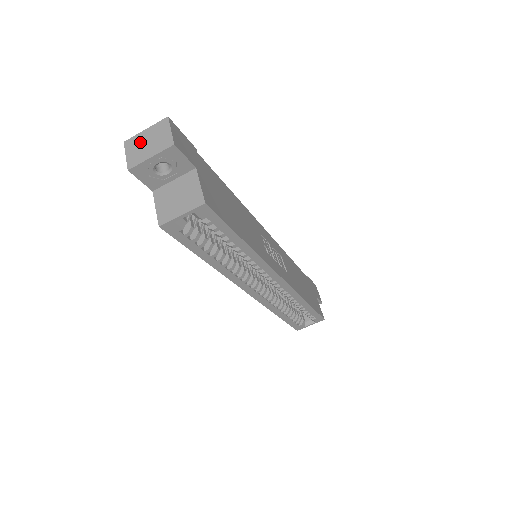
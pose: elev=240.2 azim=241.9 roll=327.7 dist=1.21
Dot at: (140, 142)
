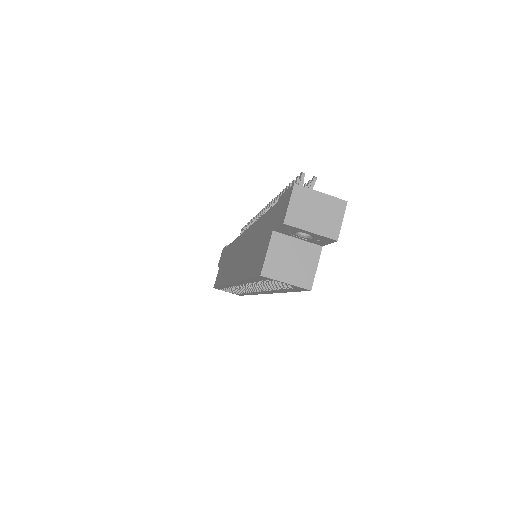
Dot at: (310, 203)
